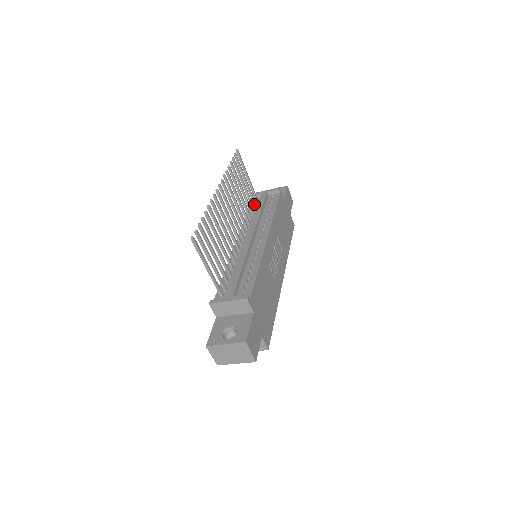
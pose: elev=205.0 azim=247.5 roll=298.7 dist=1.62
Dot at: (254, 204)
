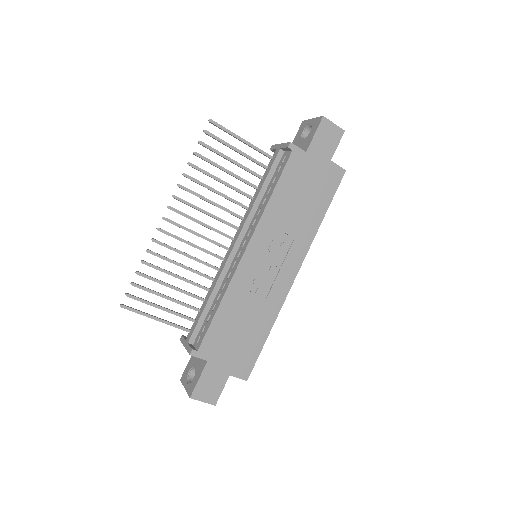
Dot at: (266, 169)
